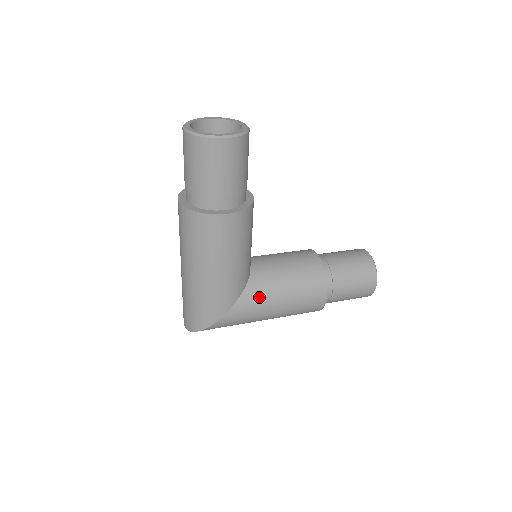
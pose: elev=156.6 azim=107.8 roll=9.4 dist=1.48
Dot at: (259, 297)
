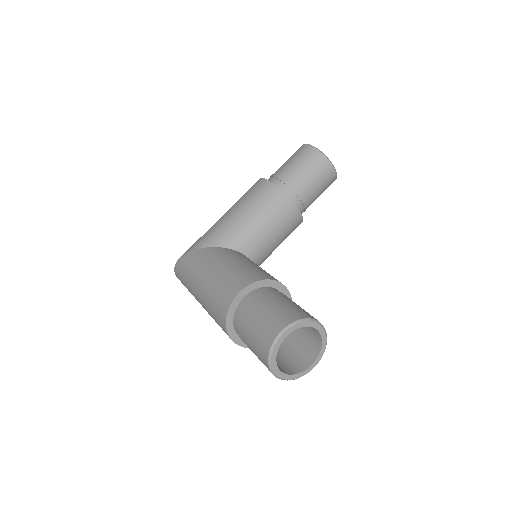
Dot at: occluded
